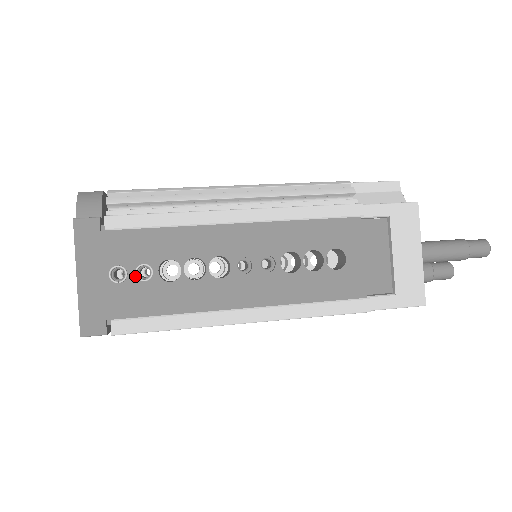
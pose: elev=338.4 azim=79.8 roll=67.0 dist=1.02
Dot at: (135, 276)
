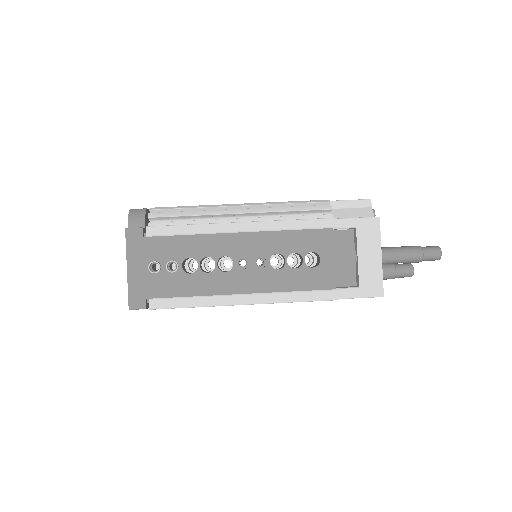
Dot at: (166, 269)
